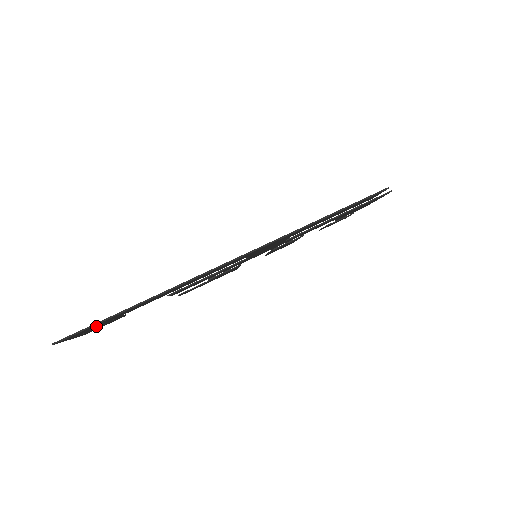
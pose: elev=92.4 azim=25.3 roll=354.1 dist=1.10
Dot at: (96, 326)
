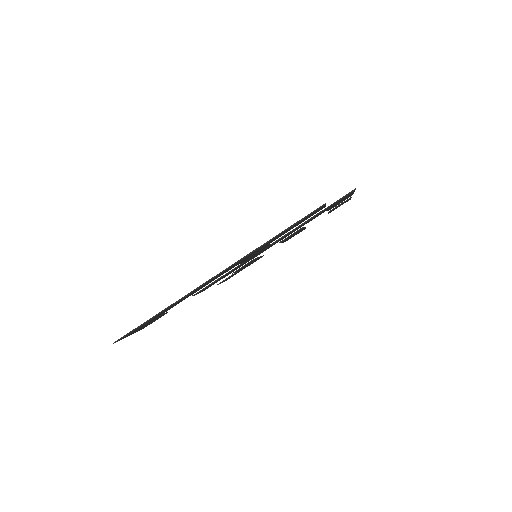
Dot at: (141, 327)
